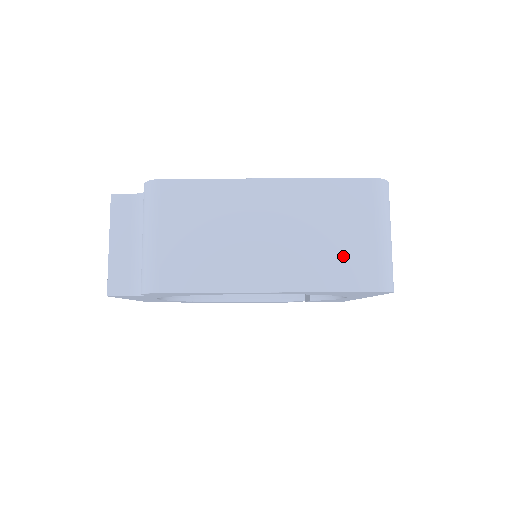
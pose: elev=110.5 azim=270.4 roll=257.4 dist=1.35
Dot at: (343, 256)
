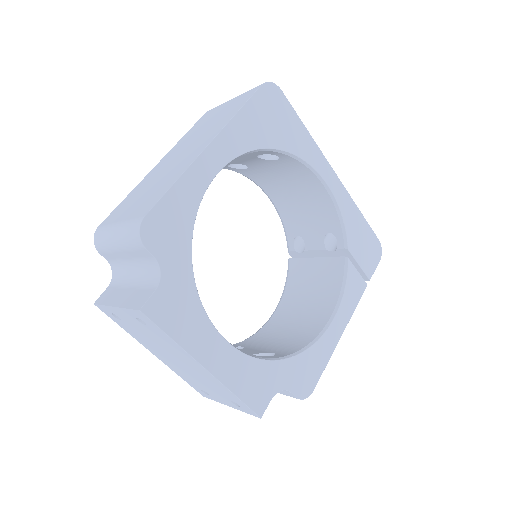
Dot at: (228, 110)
